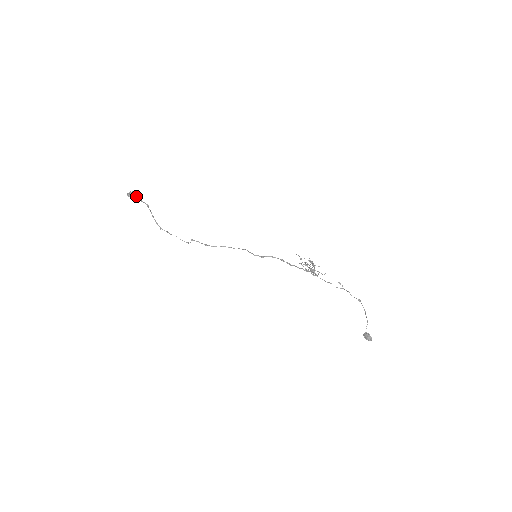
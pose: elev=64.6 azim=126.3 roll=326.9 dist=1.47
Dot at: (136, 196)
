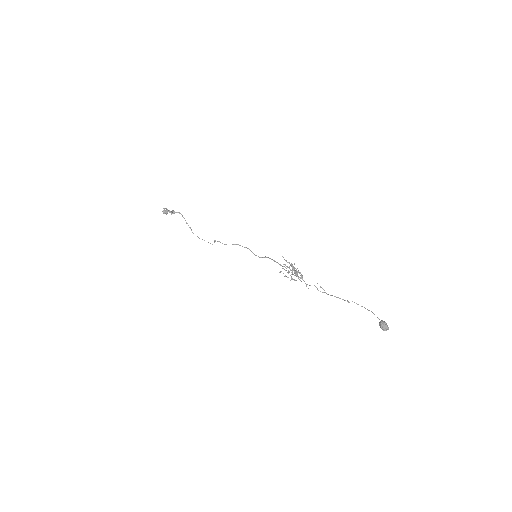
Dot at: occluded
